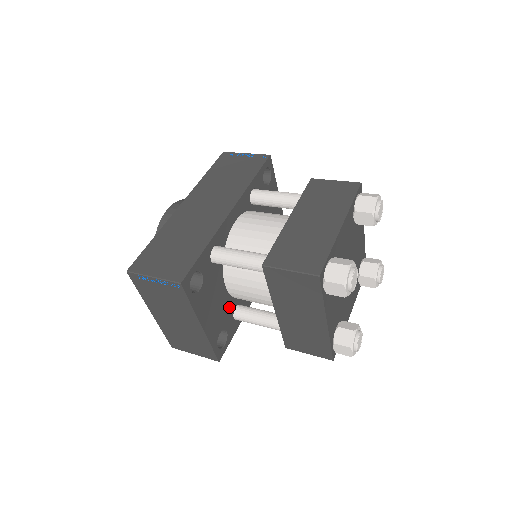
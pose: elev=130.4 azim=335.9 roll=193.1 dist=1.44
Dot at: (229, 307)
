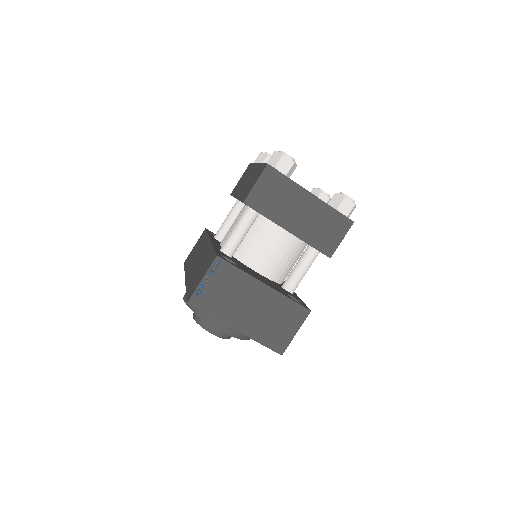
Dot at: occluded
